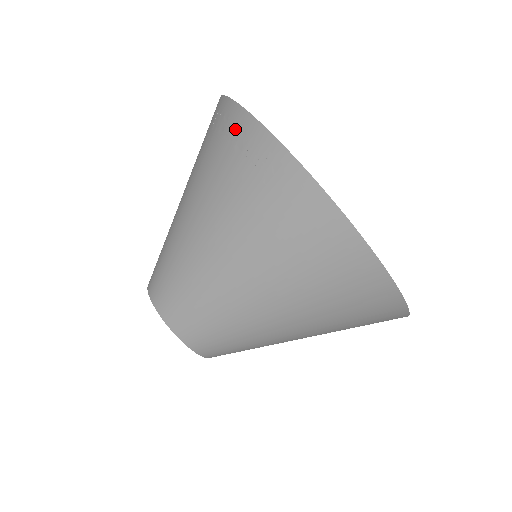
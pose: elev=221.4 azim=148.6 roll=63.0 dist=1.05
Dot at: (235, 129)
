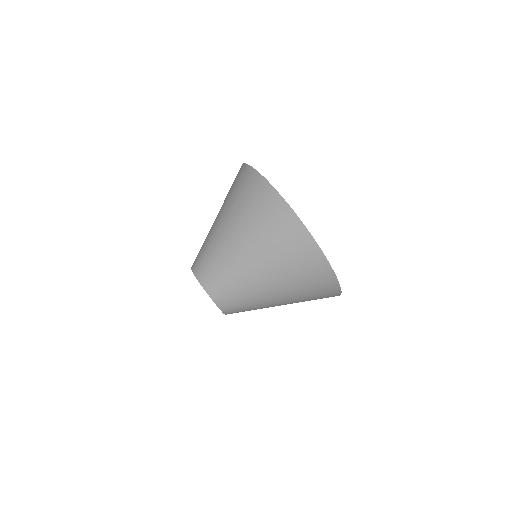
Dot at: (296, 233)
